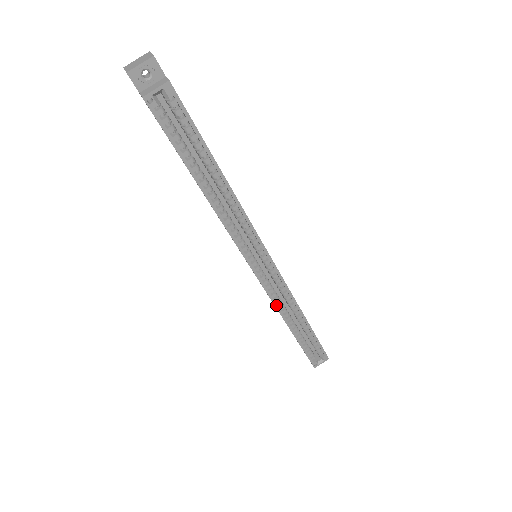
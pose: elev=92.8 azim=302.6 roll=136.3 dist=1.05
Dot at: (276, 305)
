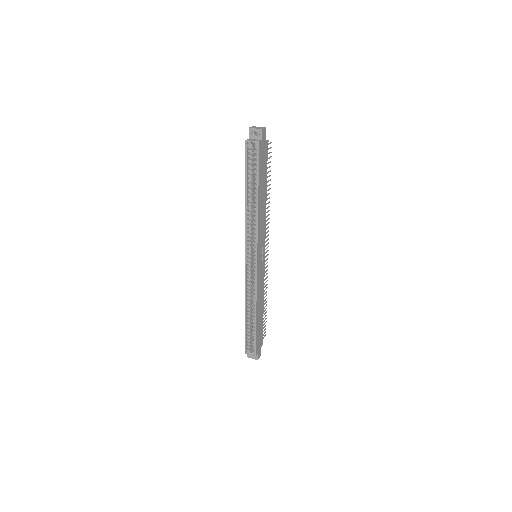
Dot at: (246, 289)
